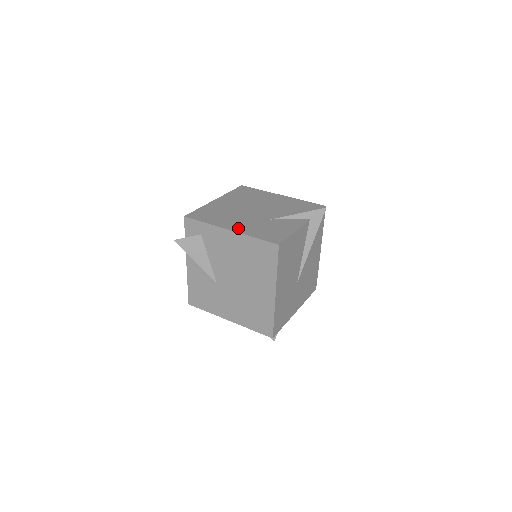
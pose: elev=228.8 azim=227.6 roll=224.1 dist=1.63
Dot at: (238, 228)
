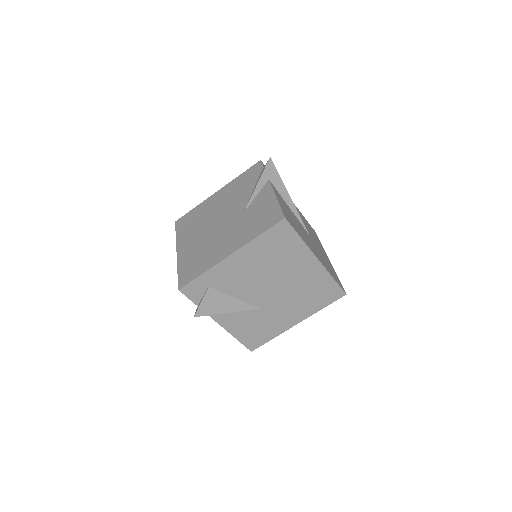
Dot at: (234, 246)
